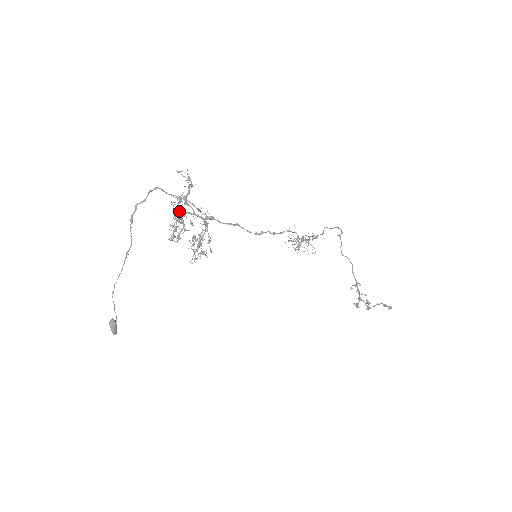
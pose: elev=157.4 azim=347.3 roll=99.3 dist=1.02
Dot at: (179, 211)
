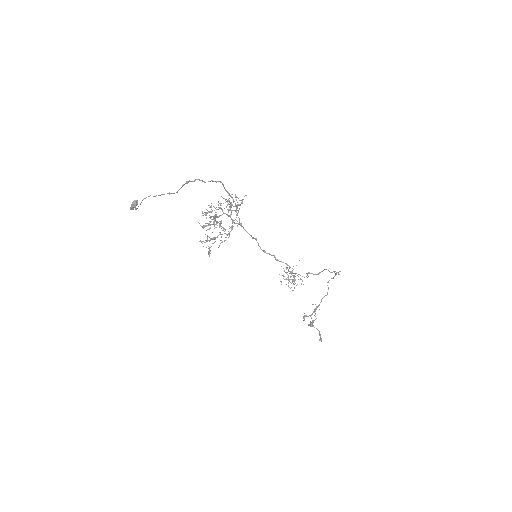
Dot at: (221, 208)
